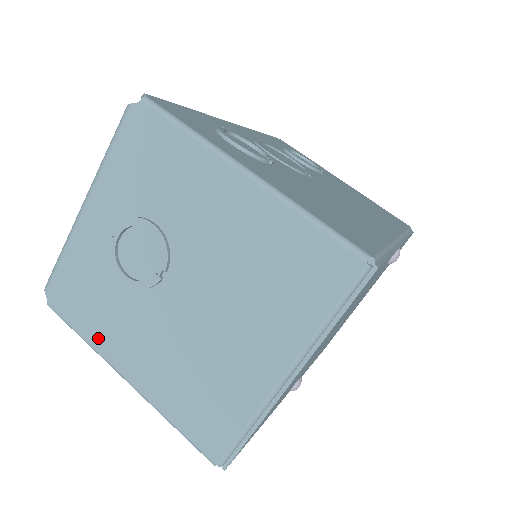
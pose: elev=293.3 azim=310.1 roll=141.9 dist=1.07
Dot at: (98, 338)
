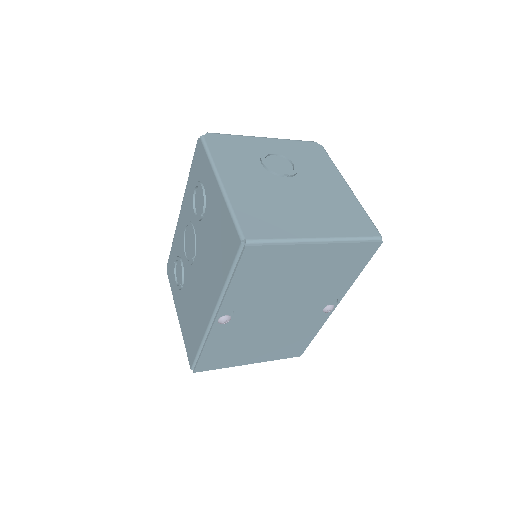
Dot at: (222, 162)
